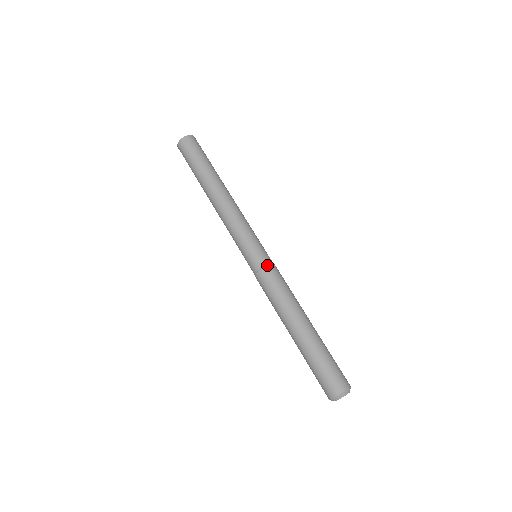
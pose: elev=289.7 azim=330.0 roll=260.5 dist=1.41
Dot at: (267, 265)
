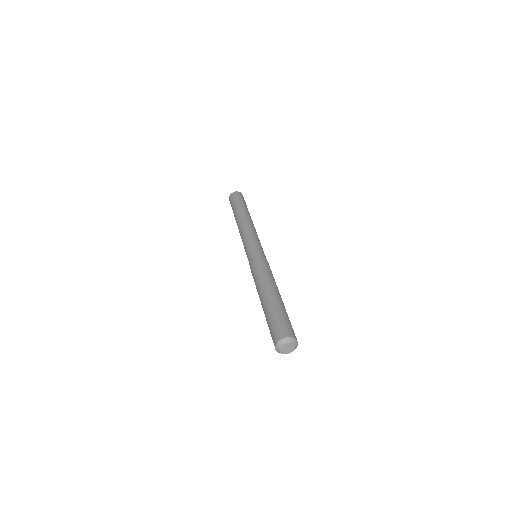
Dot at: occluded
